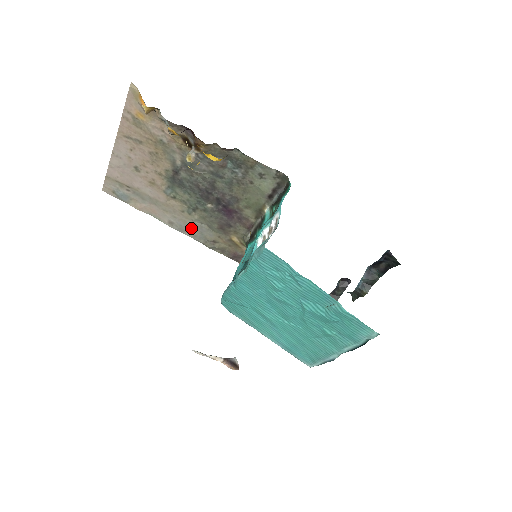
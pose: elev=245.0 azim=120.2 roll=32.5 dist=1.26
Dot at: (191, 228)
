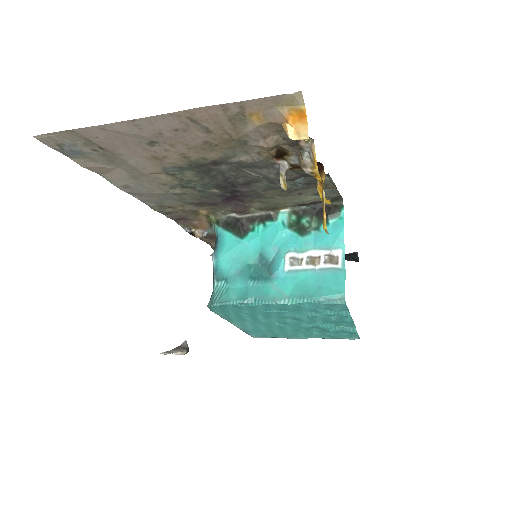
Dot at: (153, 195)
